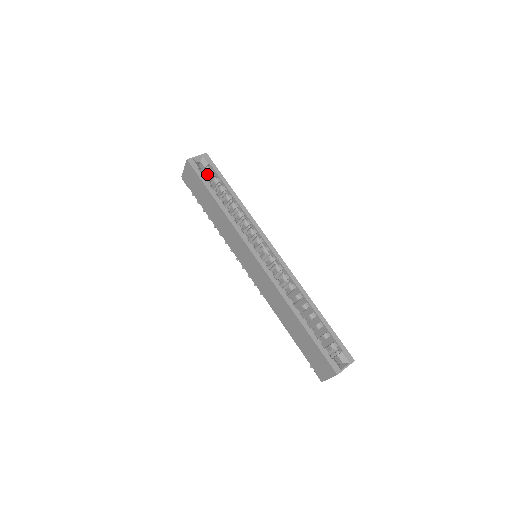
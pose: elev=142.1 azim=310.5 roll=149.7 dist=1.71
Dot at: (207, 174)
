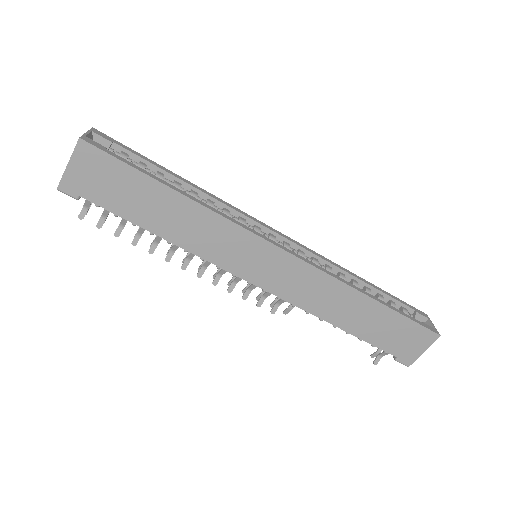
Dot at: occluded
